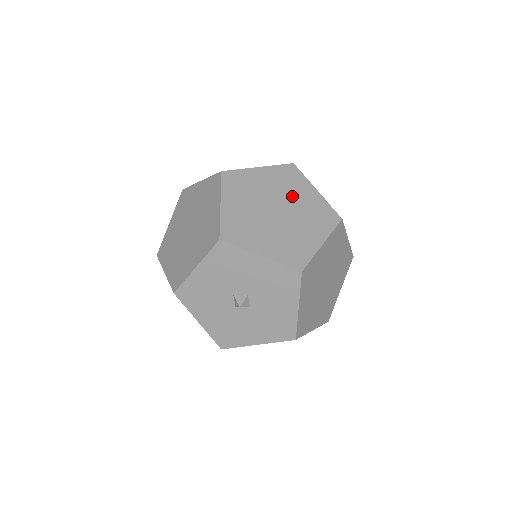
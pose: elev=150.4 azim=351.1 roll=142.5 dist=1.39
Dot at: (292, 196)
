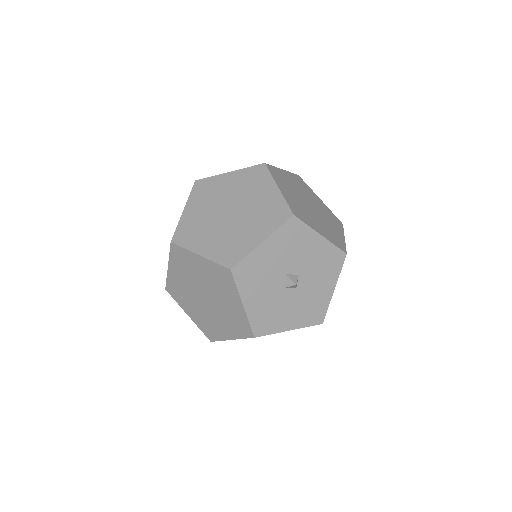
Dot at: (311, 198)
